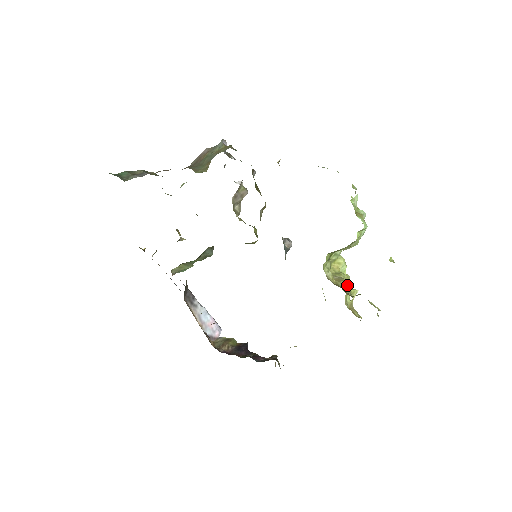
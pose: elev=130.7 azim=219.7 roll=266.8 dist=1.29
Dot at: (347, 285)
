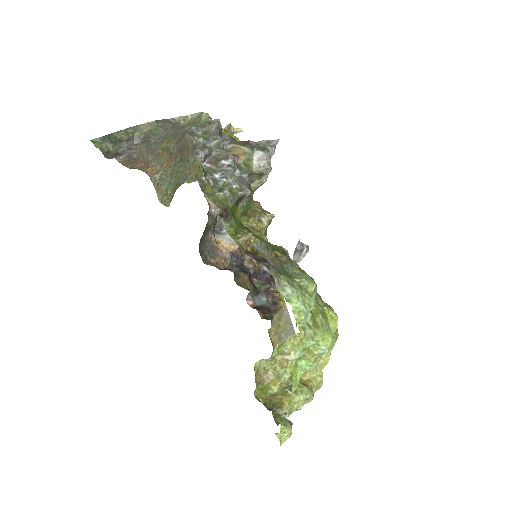
Dot at: occluded
